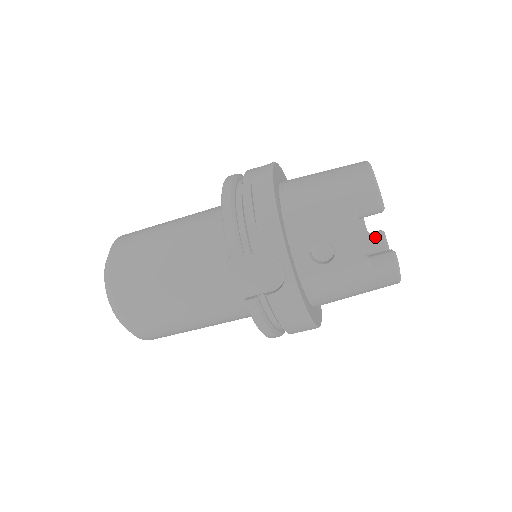
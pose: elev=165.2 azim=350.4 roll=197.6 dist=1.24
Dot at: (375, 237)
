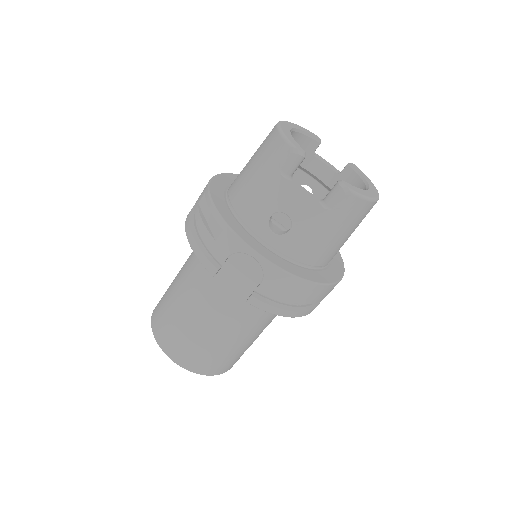
Dot at: (345, 173)
